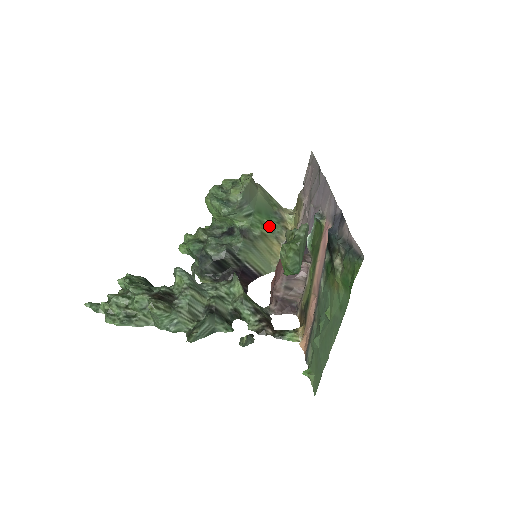
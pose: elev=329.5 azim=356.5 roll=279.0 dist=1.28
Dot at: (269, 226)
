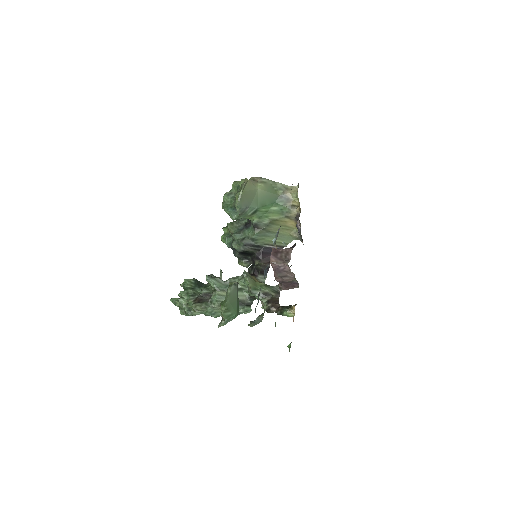
Dot at: (277, 211)
